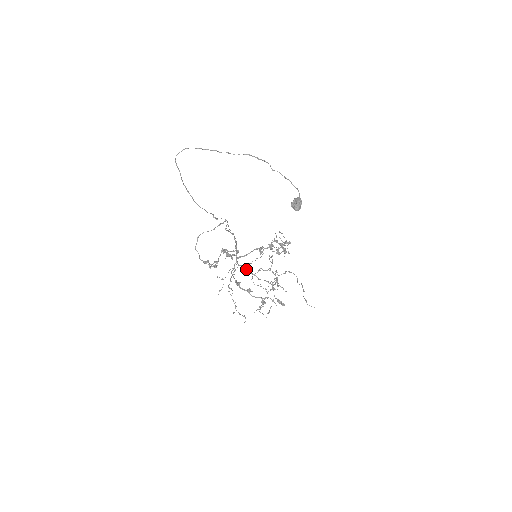
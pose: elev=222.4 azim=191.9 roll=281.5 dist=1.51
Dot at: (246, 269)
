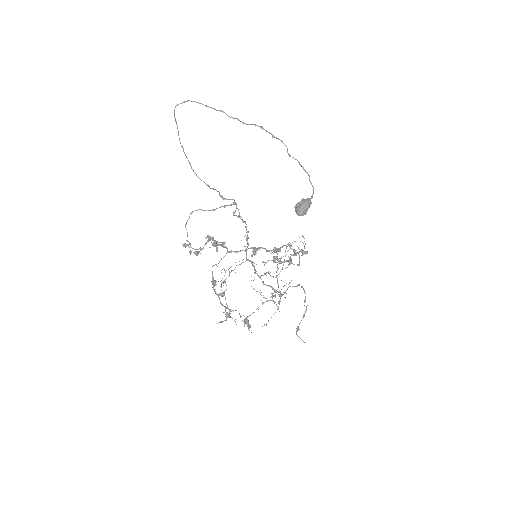
Dot at: (254, 267)
